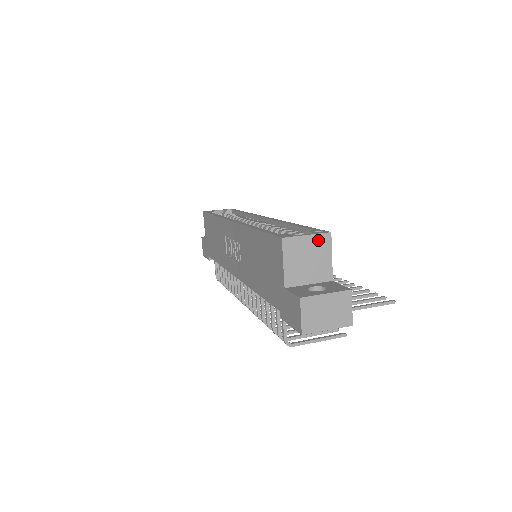
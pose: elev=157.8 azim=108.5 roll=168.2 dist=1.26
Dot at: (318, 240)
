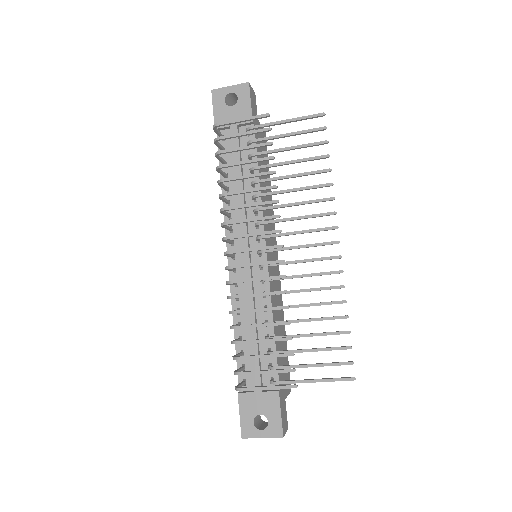
Dot at: occluded
